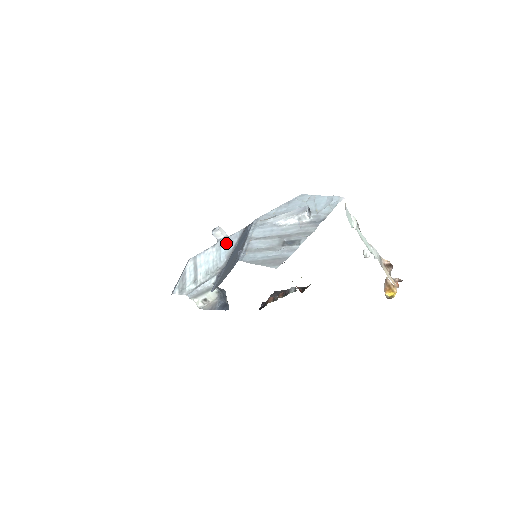
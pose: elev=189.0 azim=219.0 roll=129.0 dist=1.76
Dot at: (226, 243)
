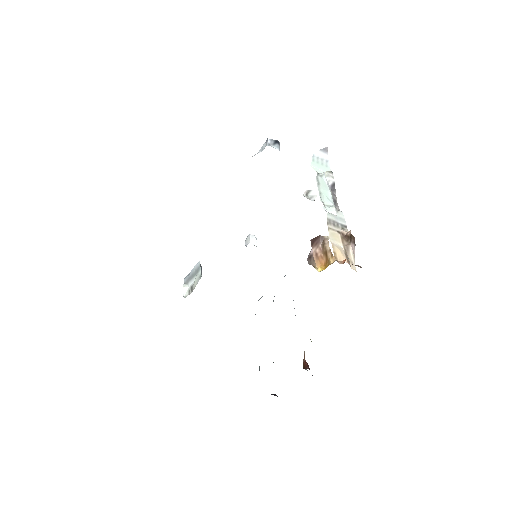
Dot at: occluded
